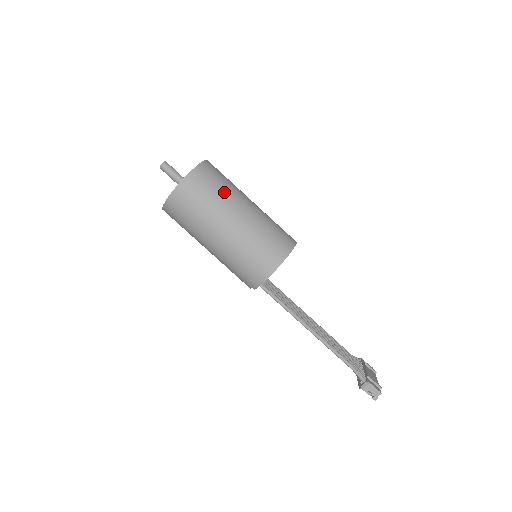
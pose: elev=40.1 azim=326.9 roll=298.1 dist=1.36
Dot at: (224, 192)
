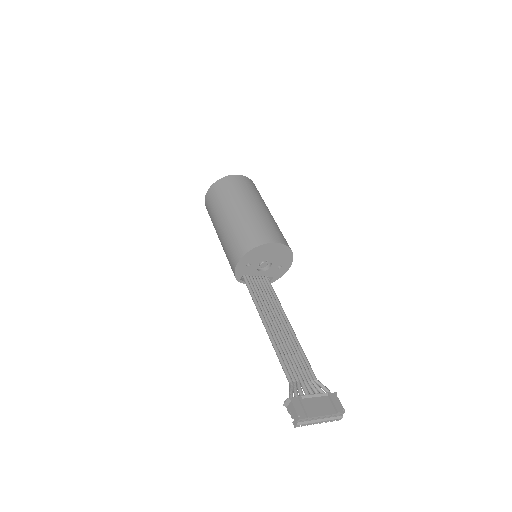
Dot at: (232, 196)
